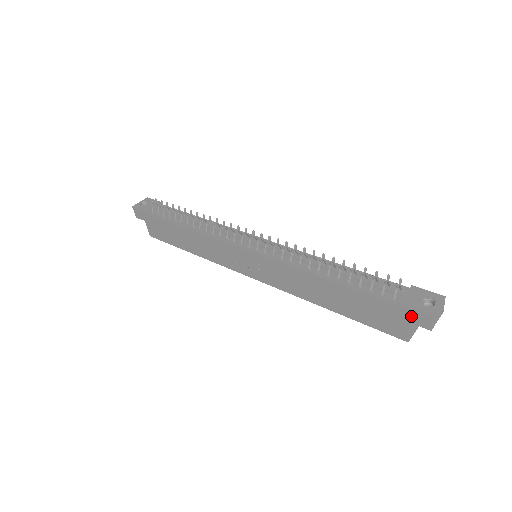
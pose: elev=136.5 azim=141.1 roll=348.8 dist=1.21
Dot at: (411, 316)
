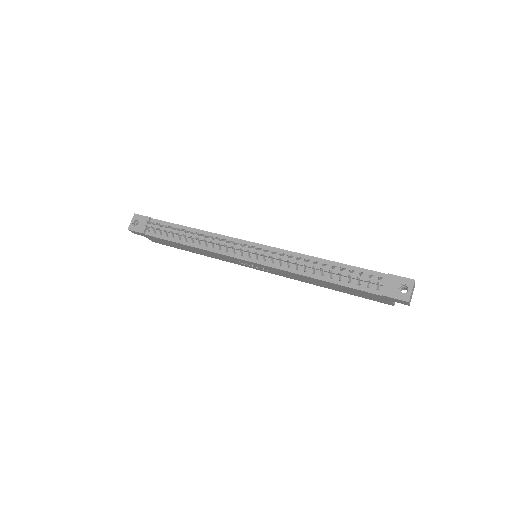
Dot at: (393, 300)
